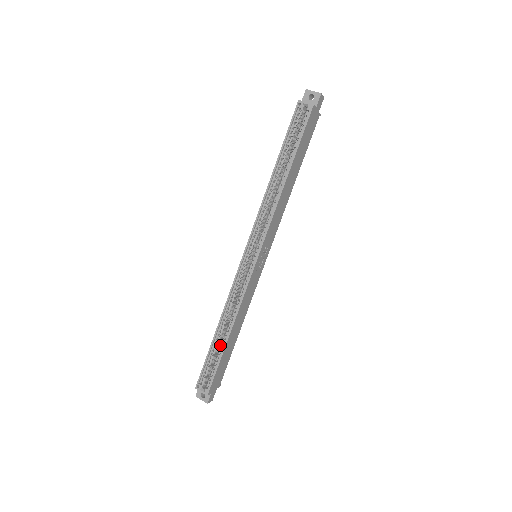
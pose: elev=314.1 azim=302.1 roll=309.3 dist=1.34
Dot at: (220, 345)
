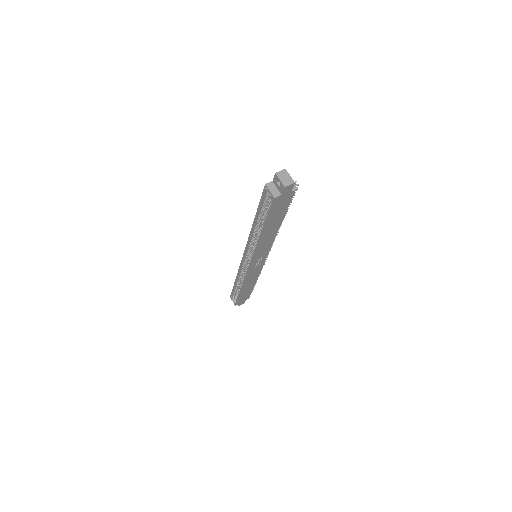
Dot at: occluded
